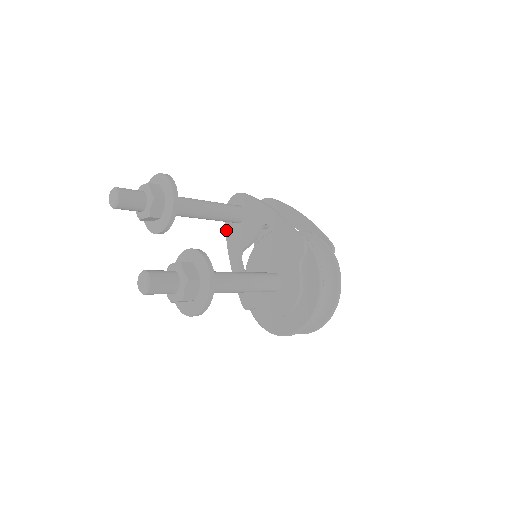
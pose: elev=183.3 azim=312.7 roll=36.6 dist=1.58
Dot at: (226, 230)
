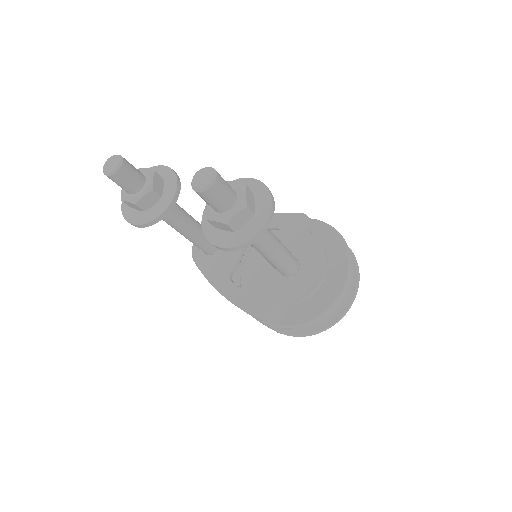
Dot at: (200, 269)
